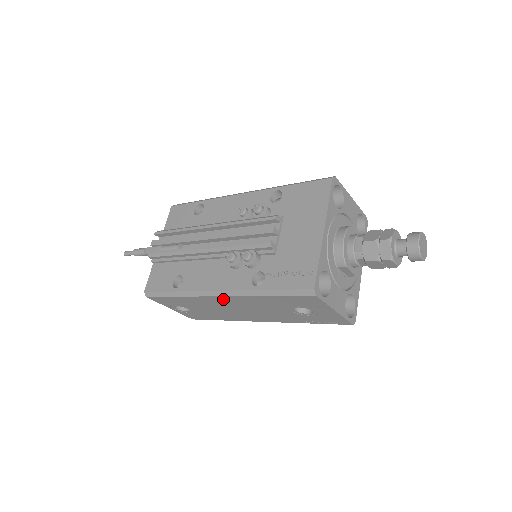
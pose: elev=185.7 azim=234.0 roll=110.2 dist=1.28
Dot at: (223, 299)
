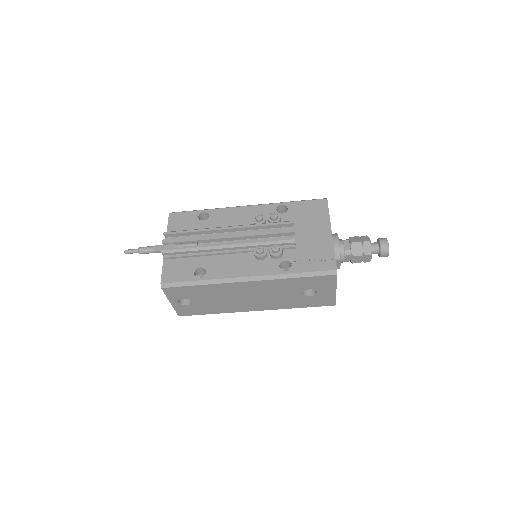
Dot at: (248, 285)
